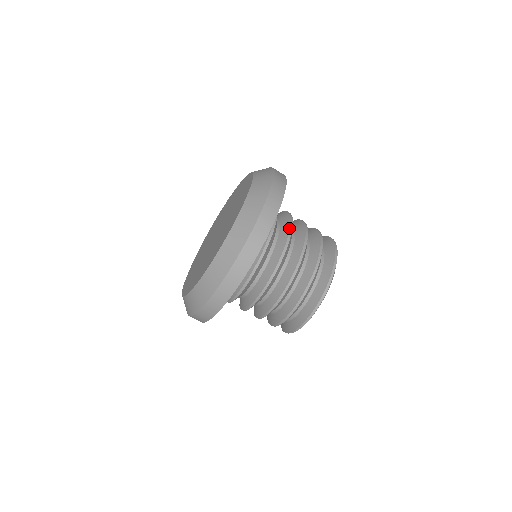
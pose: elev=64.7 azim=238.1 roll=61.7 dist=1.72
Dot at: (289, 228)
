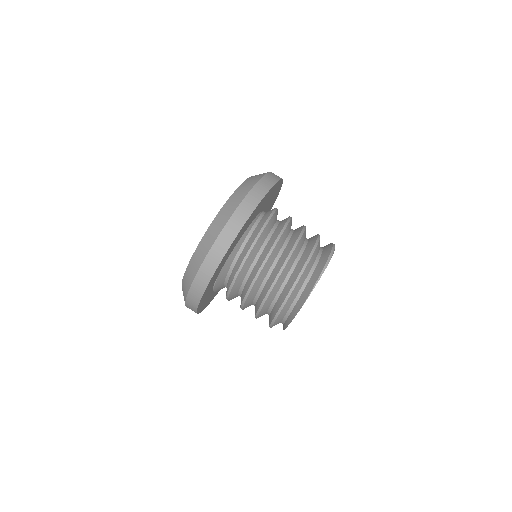
Dot at: occluded
